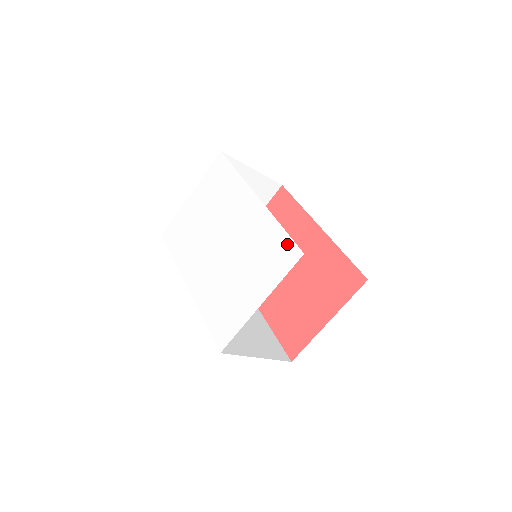
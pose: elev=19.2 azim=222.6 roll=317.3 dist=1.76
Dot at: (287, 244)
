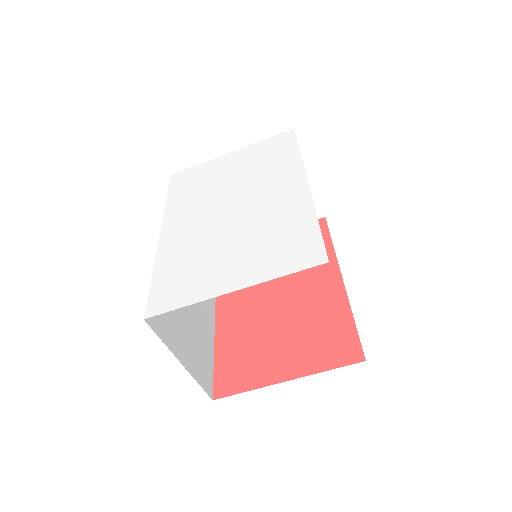
Dot at: (313, 242)
